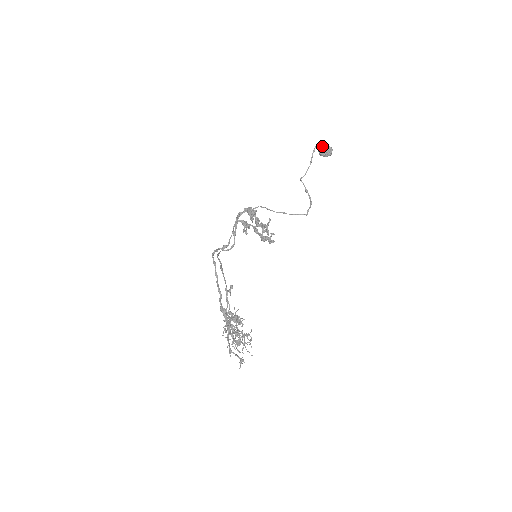
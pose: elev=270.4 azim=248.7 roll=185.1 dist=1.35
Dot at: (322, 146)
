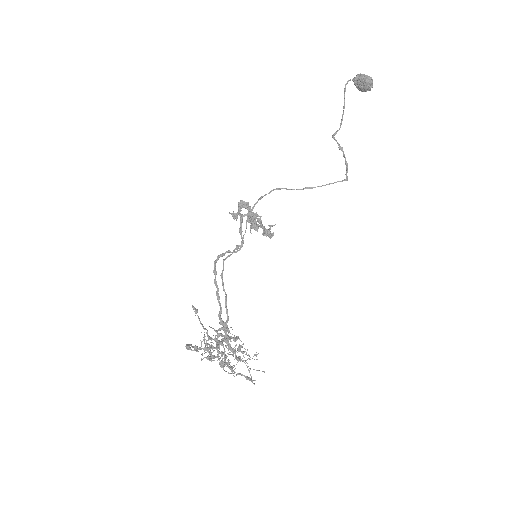
Dot at: (356, 79)
